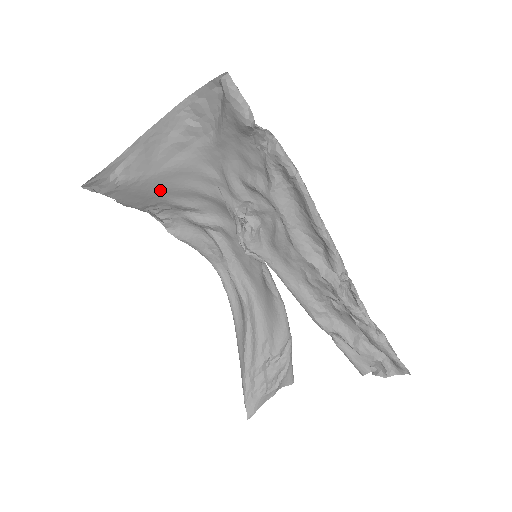
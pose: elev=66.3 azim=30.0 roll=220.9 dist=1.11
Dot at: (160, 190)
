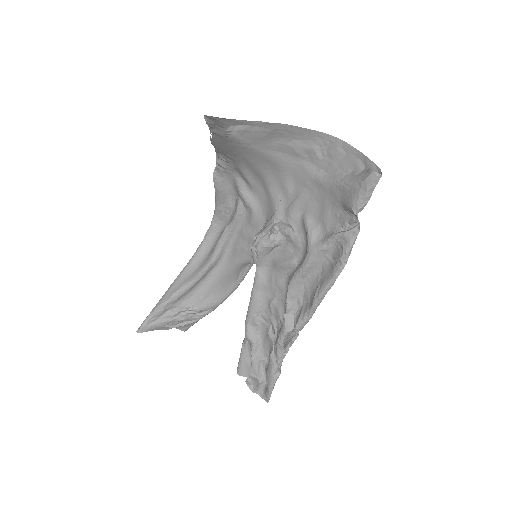
Dot at: (245, 157)
